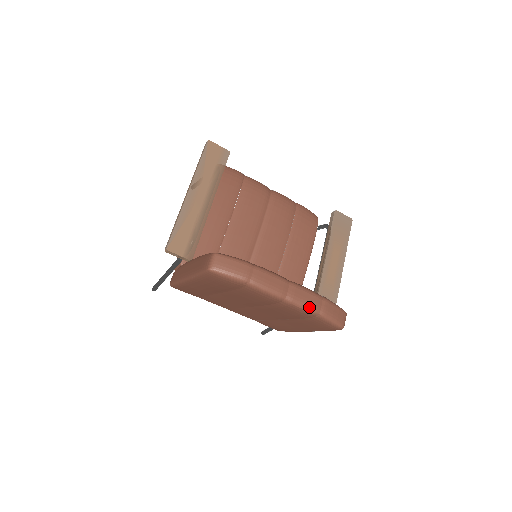
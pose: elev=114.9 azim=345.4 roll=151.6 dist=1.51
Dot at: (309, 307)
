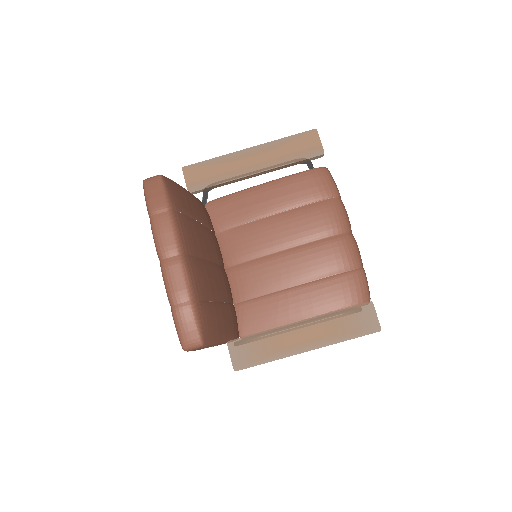
Dot at: (169, 290)
